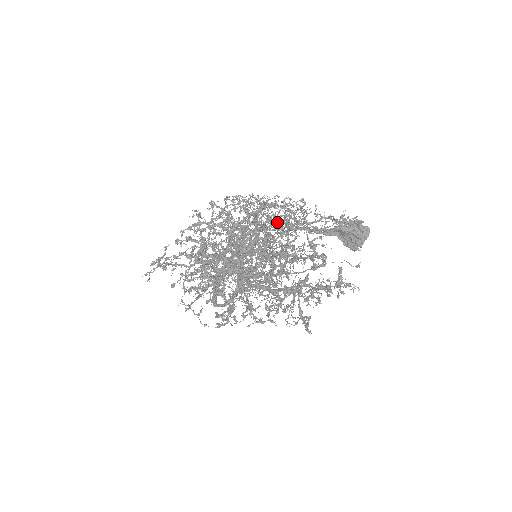
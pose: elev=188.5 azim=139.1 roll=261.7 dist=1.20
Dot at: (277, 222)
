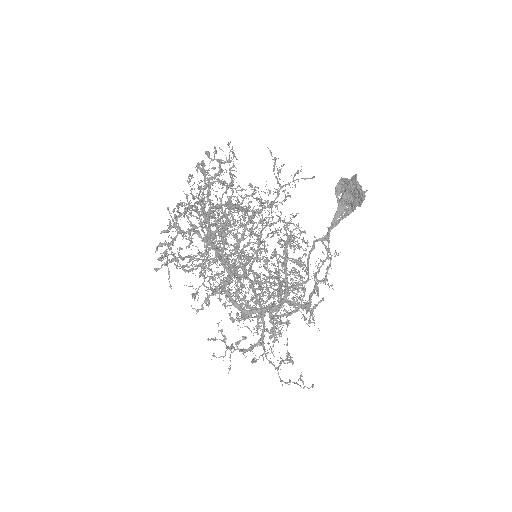
Dot at: occluded
